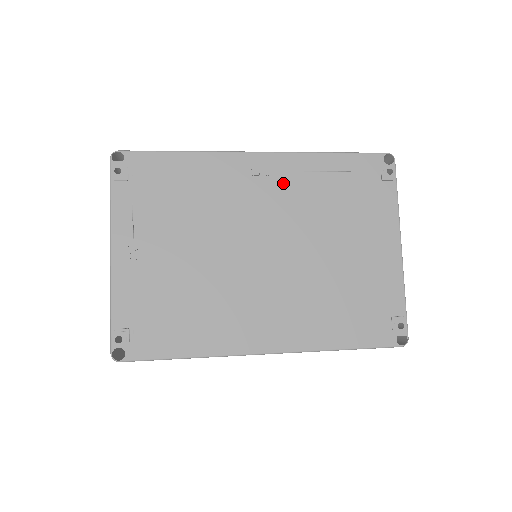
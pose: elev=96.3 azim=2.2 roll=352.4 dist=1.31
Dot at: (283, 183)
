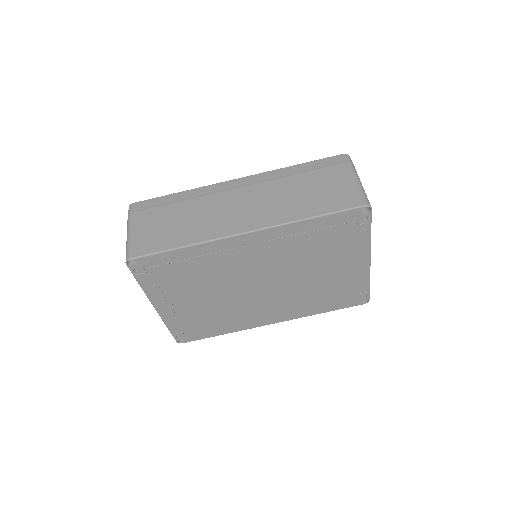
Dot at: (271, 247)
